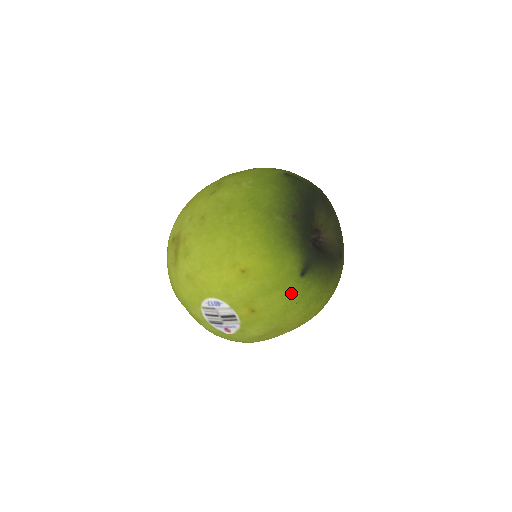
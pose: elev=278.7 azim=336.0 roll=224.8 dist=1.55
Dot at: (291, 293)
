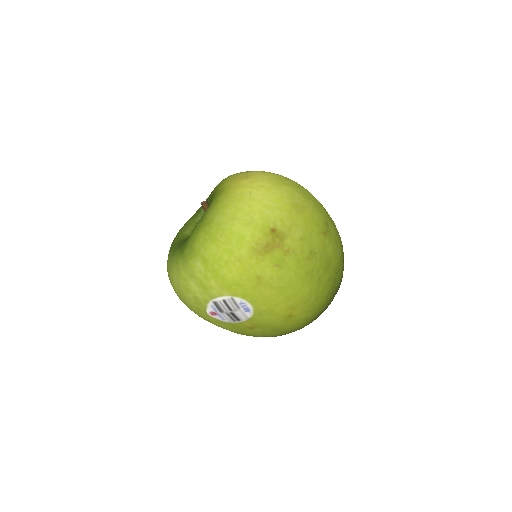
Dot at: (277, 335)
